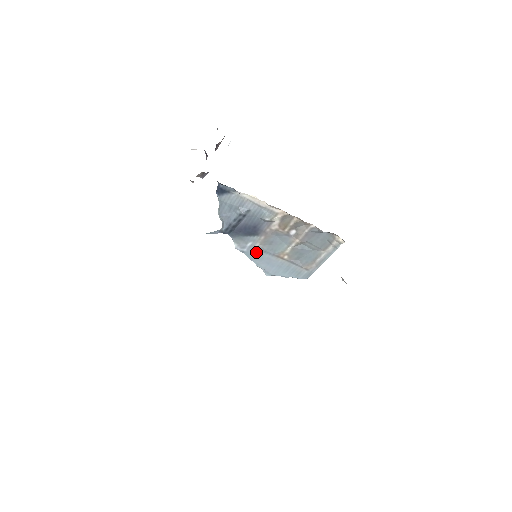
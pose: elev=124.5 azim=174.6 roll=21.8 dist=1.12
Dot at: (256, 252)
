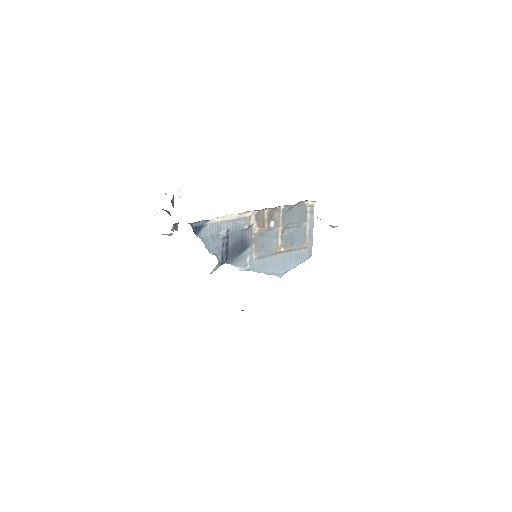
Dot at: (258, 262)
